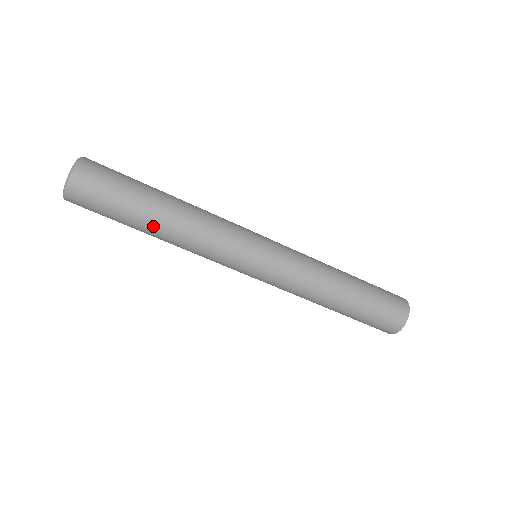
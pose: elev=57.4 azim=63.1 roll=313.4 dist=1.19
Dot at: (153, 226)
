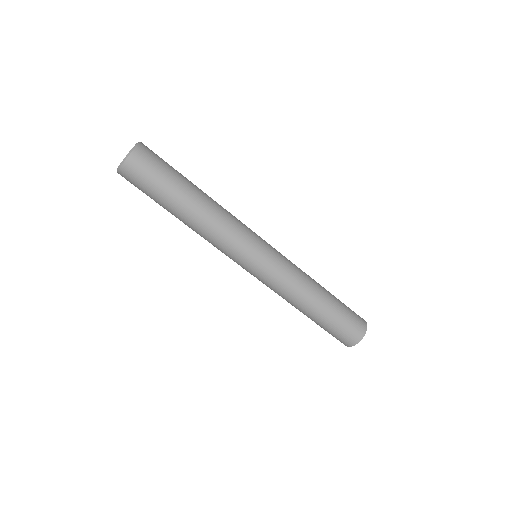
Dot at: (194, 197)
